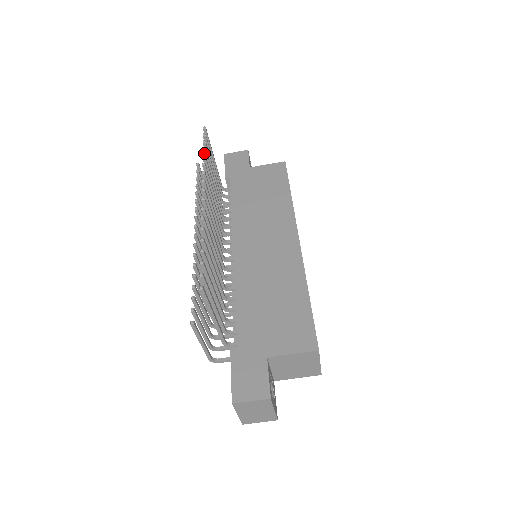
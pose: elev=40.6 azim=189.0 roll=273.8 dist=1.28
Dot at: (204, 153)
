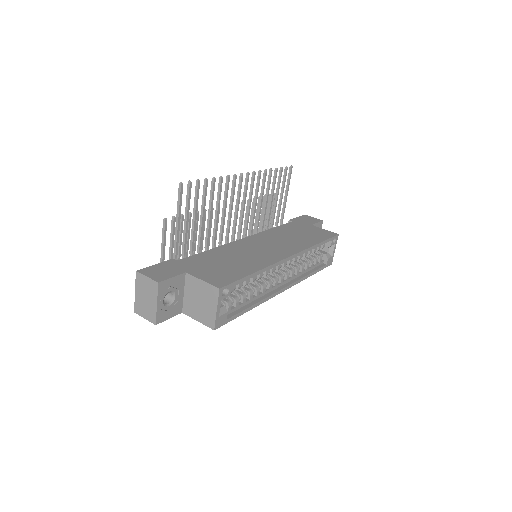
Dot at: (275, 172)
